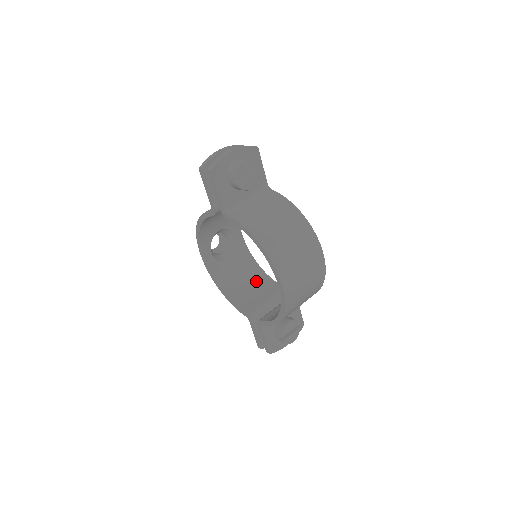
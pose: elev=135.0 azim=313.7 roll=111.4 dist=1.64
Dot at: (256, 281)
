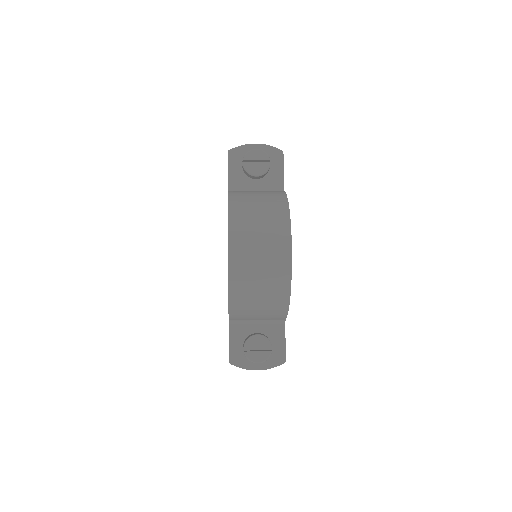
Dot at: occluded
